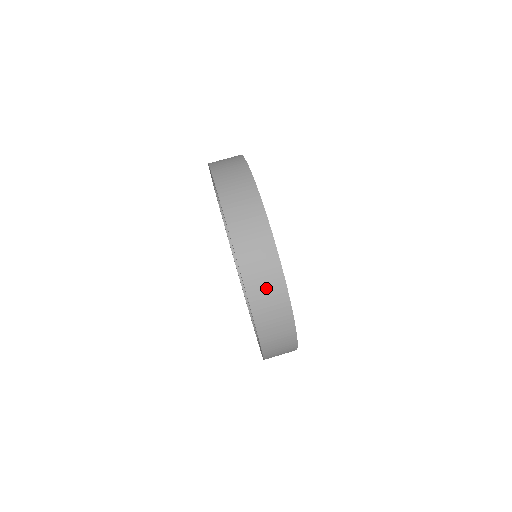
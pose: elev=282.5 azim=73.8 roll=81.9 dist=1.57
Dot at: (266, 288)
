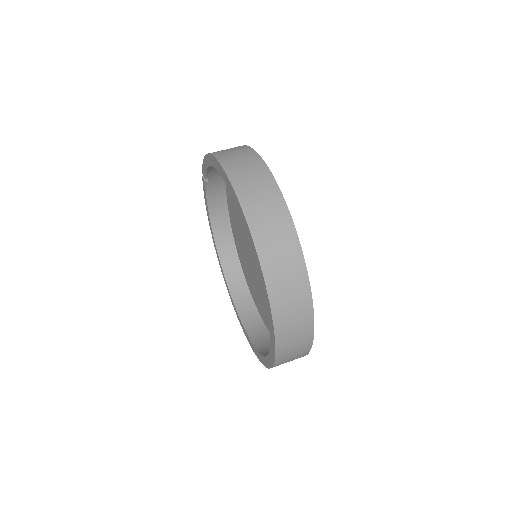
Dot at: (271, 224)
